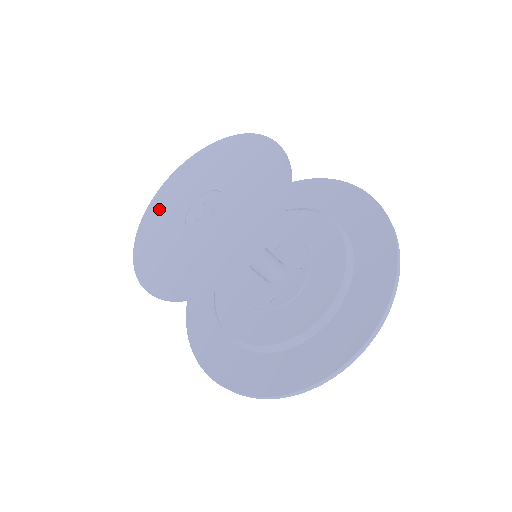
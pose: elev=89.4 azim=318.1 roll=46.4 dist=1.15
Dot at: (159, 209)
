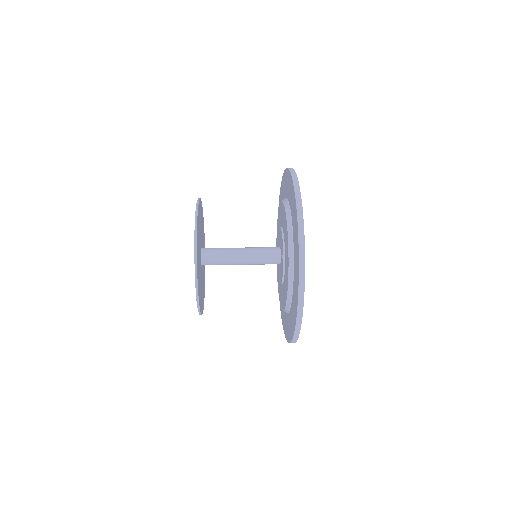
Dot at: occluded
